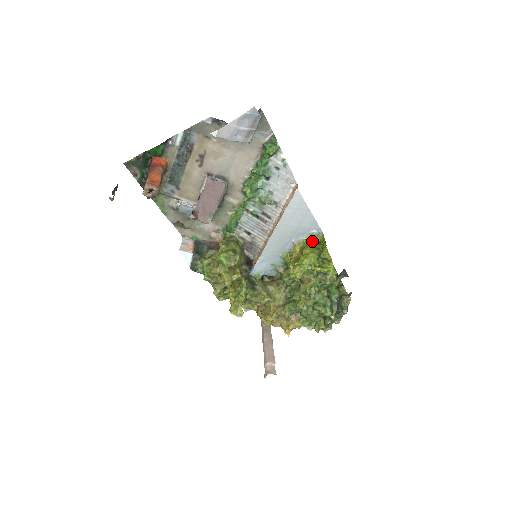
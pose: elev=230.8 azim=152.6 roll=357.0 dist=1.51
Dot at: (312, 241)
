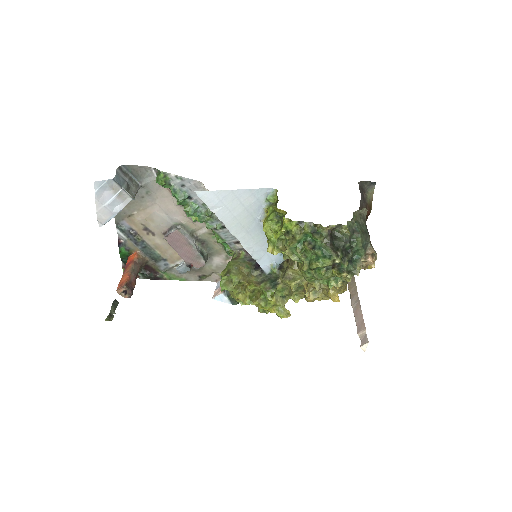
Dot at: (269, 207)
